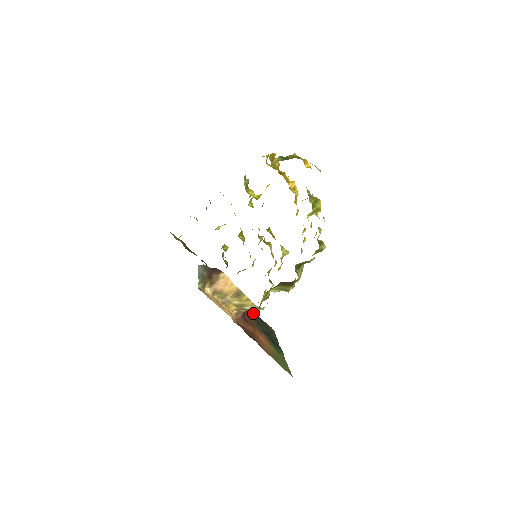
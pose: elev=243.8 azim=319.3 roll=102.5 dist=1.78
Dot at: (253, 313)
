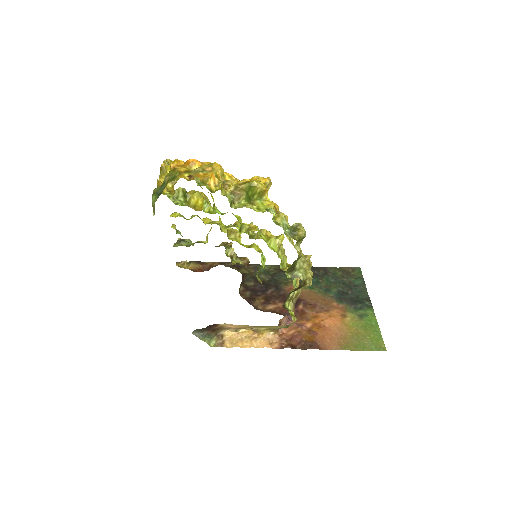
Dot at: (319, 273)
